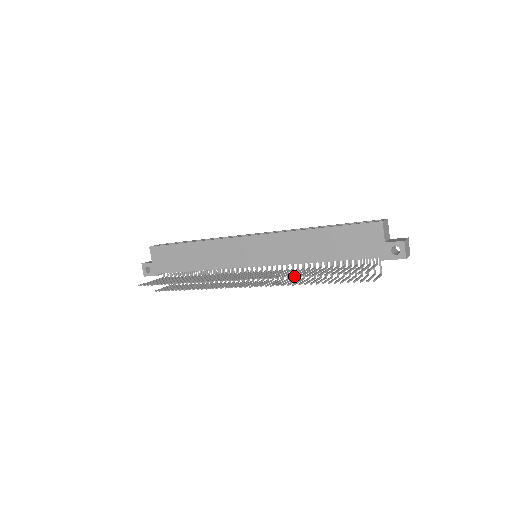
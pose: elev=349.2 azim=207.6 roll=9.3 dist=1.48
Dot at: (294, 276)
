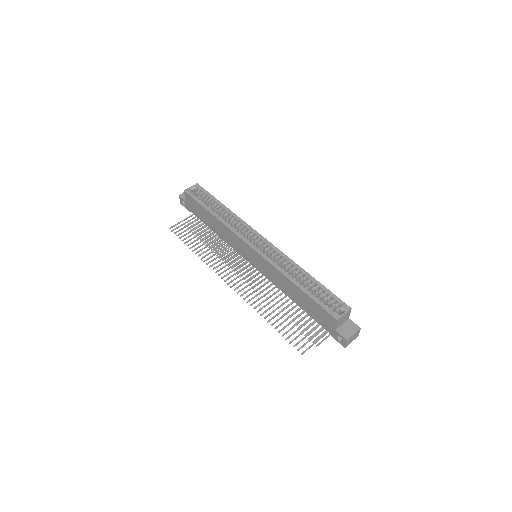
Dot at: (262, 314)
